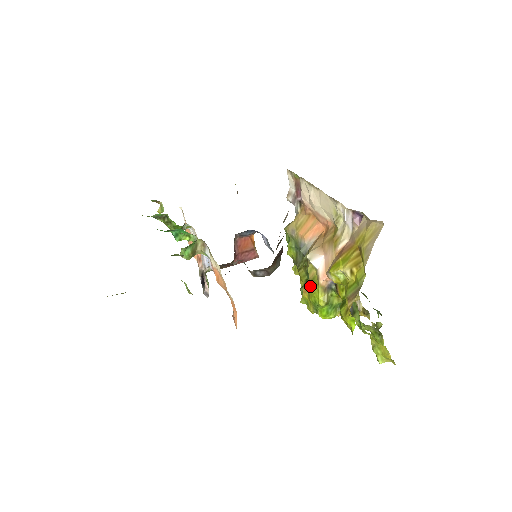
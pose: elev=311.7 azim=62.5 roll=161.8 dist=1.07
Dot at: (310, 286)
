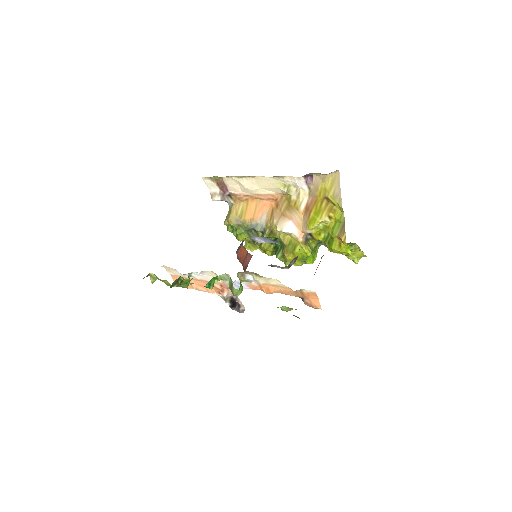
Dot at: (291, 249)
